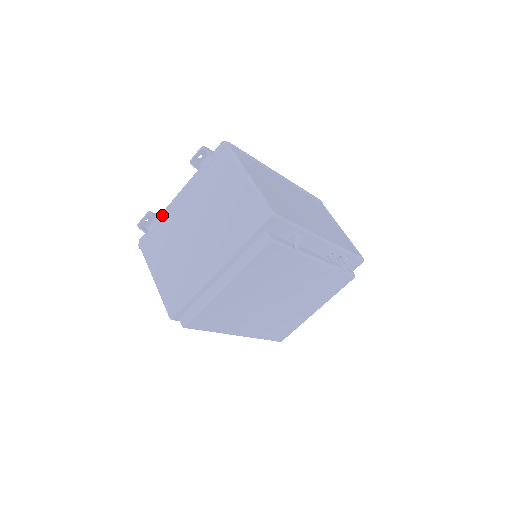
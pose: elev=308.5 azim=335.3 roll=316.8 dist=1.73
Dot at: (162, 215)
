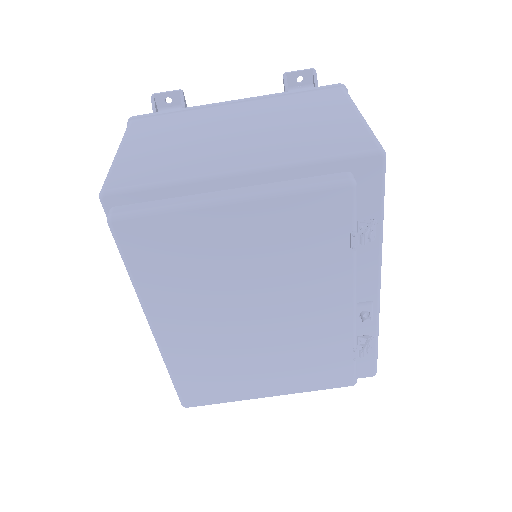
Dot at: (195, 106)
